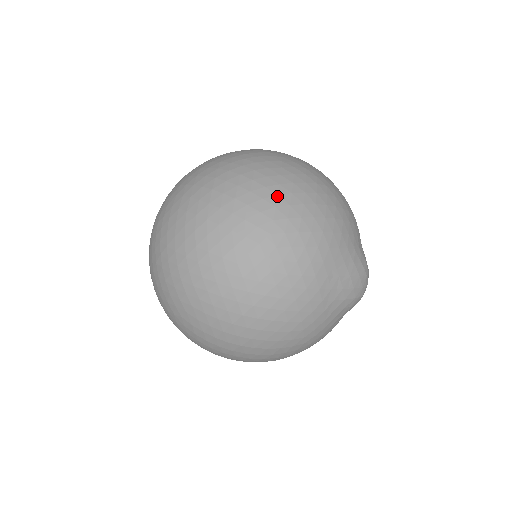
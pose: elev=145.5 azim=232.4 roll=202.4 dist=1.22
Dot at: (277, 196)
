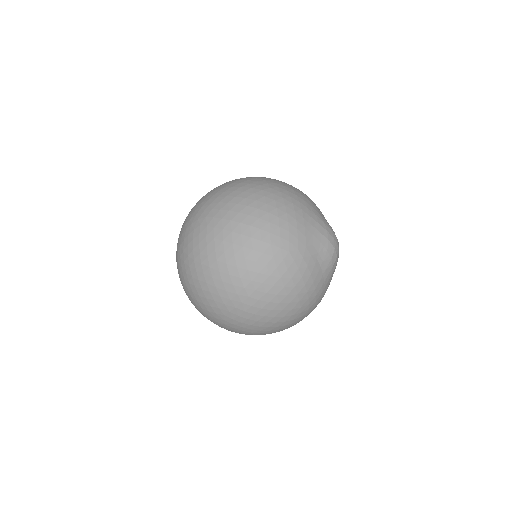
Dot at: occluded
